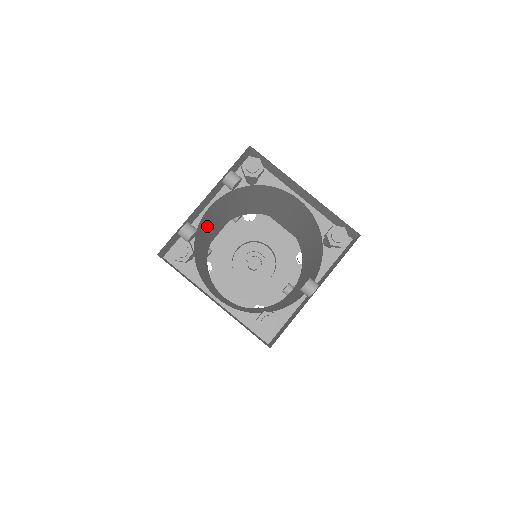
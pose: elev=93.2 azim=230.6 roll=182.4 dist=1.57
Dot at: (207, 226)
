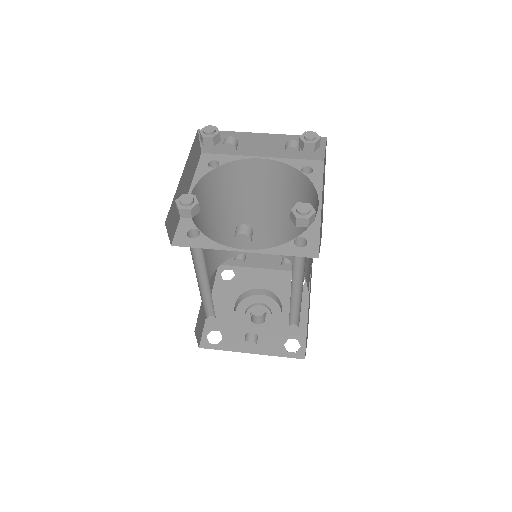
Dot at: (253, 198)
